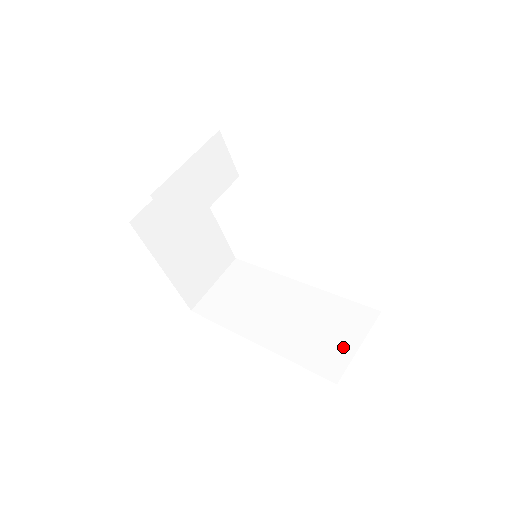
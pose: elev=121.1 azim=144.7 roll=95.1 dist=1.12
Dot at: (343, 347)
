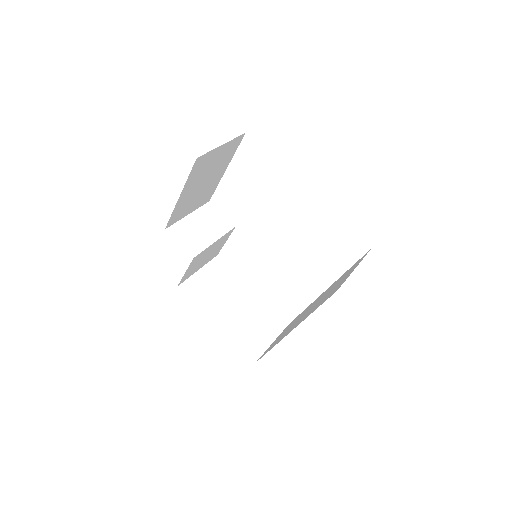
Dot at: (345, 278)
